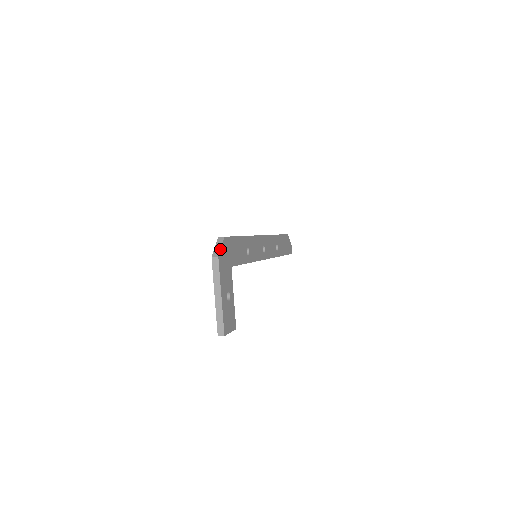
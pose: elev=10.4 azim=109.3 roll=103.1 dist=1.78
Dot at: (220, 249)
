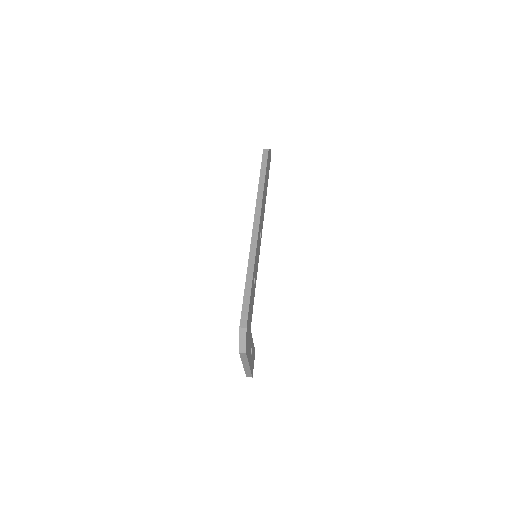
Dot at: (246, 344)
